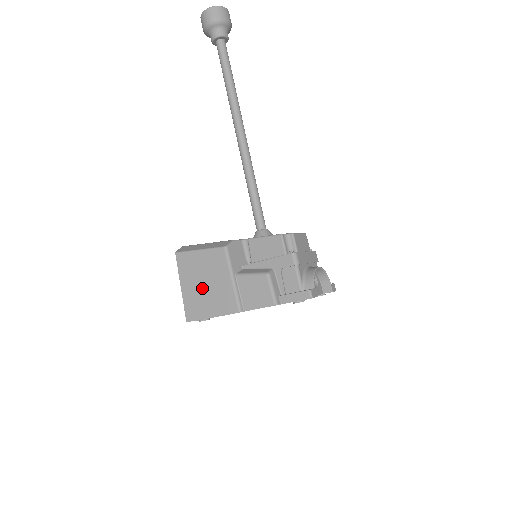
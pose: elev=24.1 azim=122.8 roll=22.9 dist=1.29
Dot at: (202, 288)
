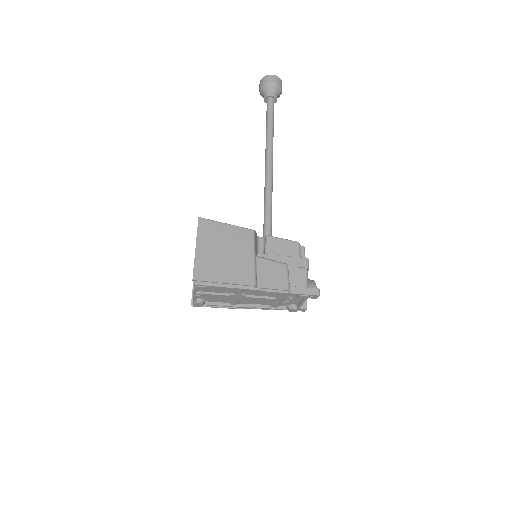
Dot at: (220, 255)
